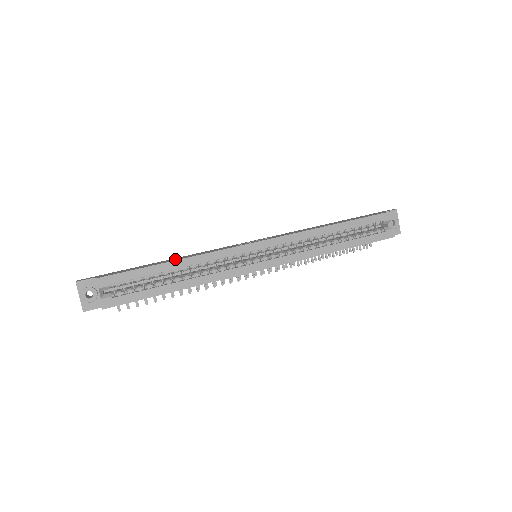
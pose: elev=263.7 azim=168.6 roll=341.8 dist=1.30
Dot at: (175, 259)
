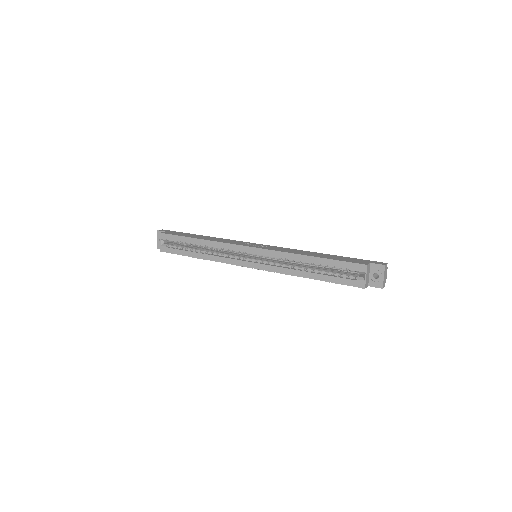
Dot at: (204, 238)
